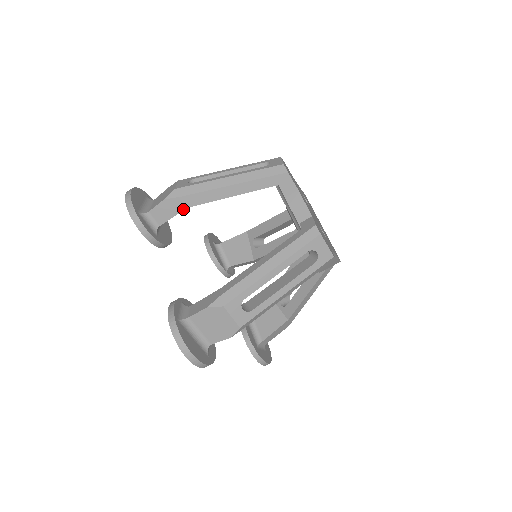
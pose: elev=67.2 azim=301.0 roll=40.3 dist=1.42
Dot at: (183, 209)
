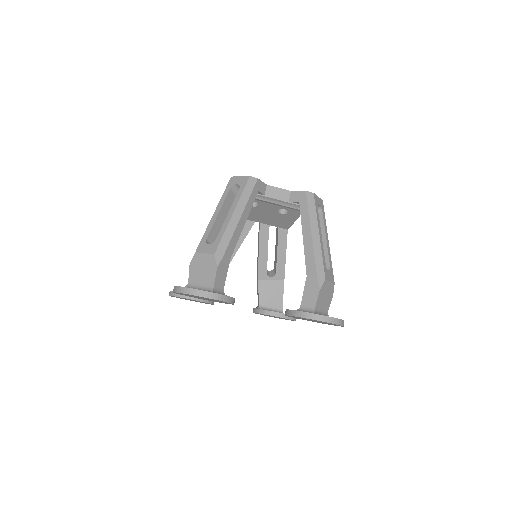
Dot at: (229, 262)
